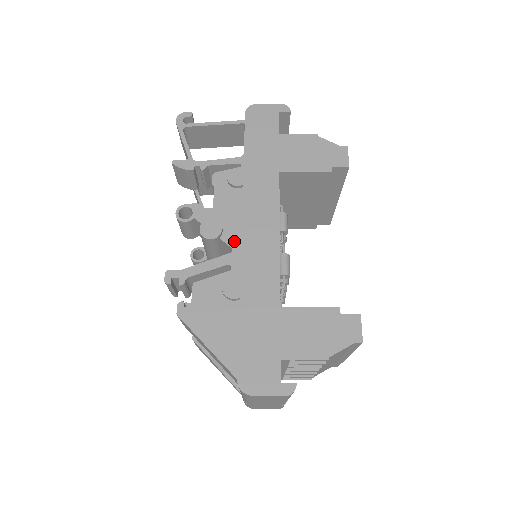
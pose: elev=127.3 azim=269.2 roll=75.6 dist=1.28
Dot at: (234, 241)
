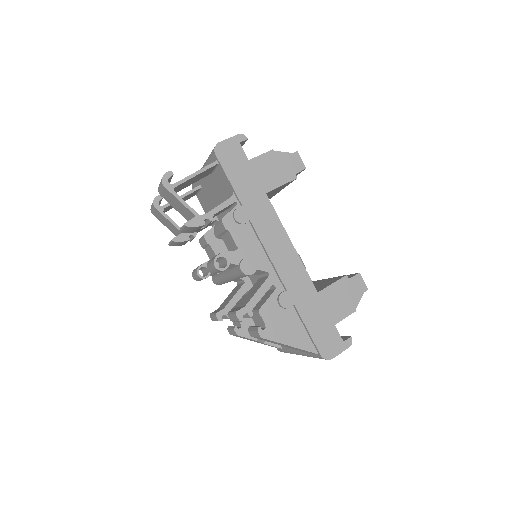
Dot at: (266, 266)
